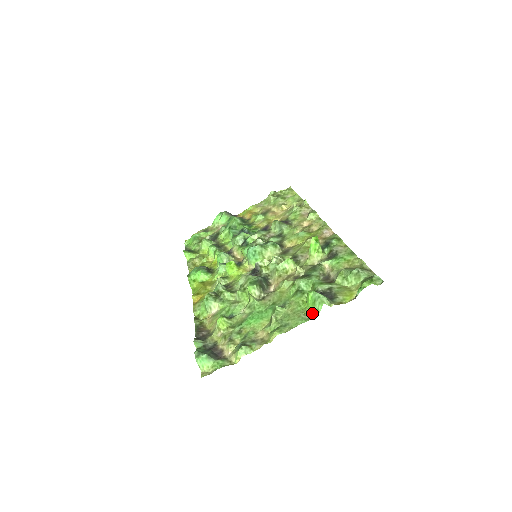
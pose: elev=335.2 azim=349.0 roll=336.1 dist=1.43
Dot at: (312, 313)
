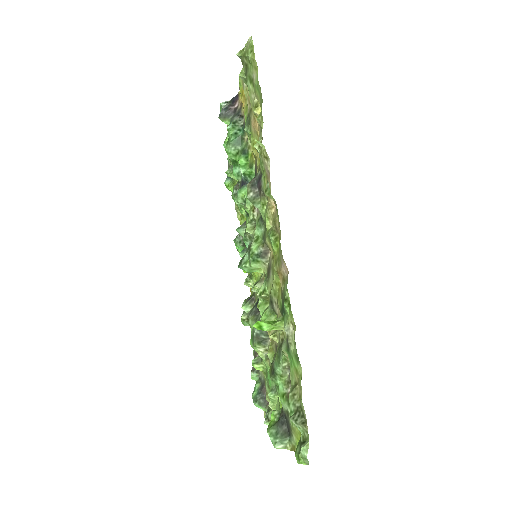
Dot at: occluded
